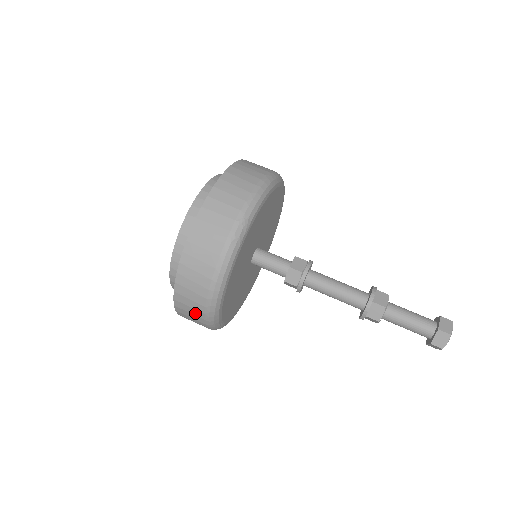
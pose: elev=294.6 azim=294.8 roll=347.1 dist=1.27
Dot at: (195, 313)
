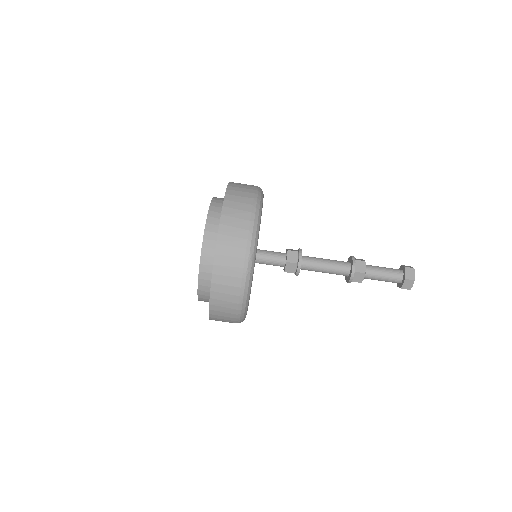
Dot at: (228, 321)
